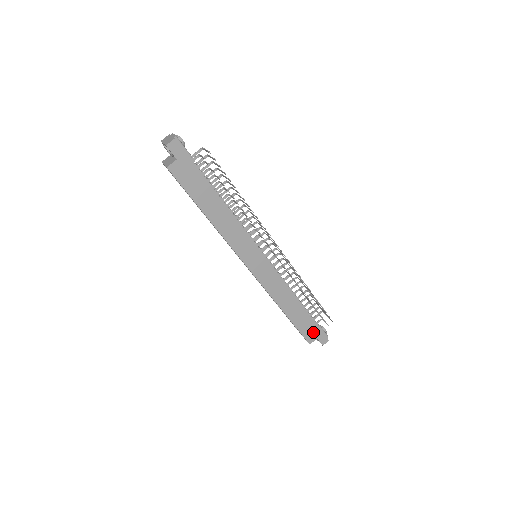
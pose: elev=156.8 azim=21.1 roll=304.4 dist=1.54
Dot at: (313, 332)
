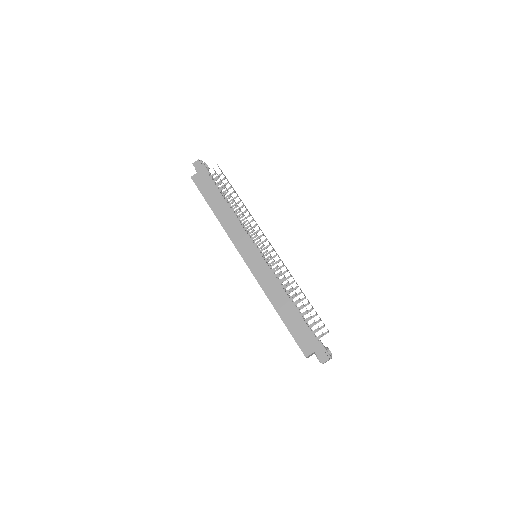
Dot at: (309, 343)
